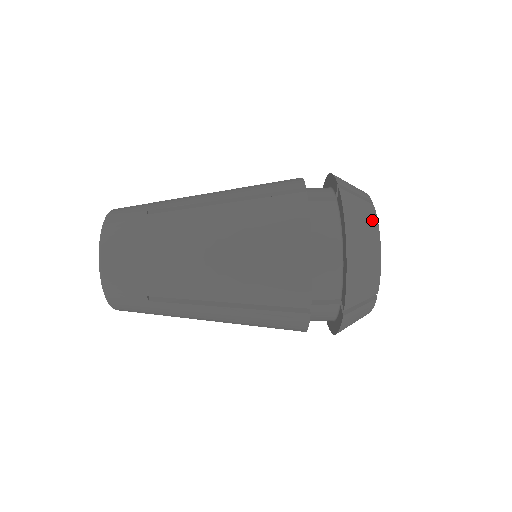
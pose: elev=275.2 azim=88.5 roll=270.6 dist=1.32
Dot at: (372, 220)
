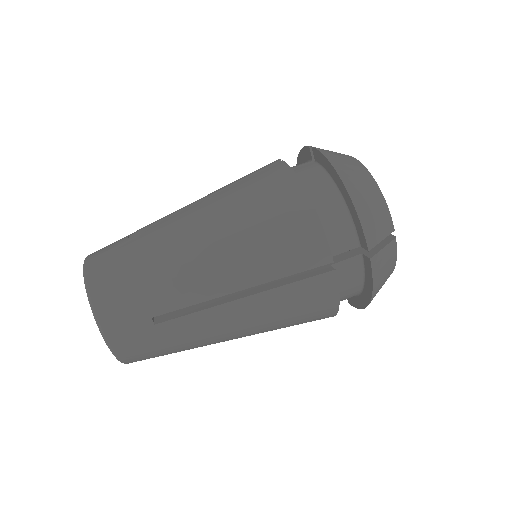
Dot at: (356, 162)
